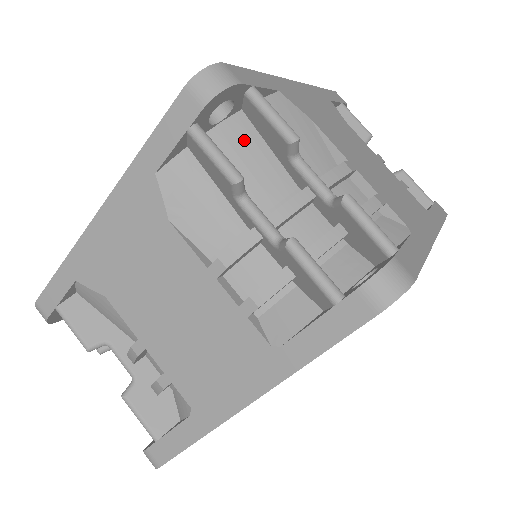
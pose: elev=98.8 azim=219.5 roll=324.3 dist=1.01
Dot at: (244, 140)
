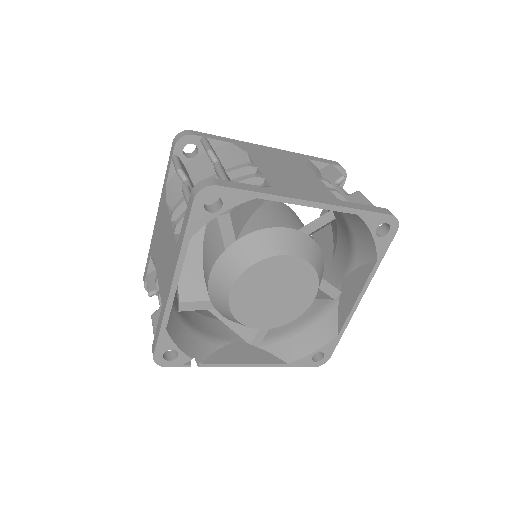
Dot at: occluded
